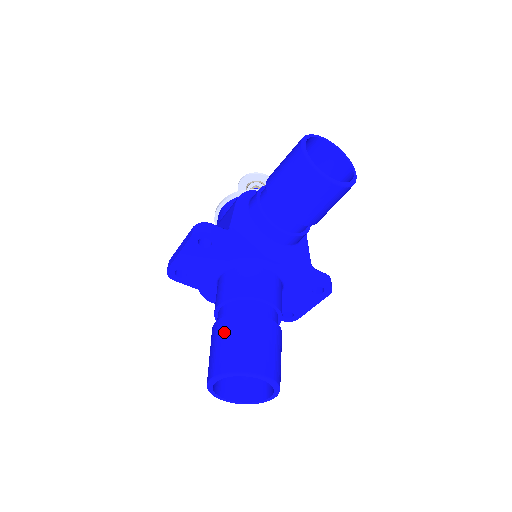
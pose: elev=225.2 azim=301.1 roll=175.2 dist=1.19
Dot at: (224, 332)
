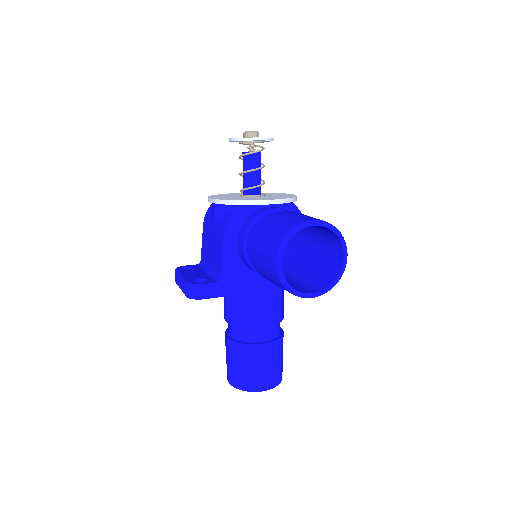
Dot at: (233, 355)
